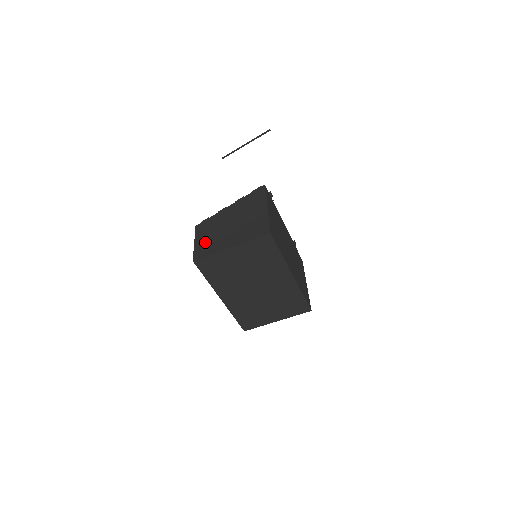
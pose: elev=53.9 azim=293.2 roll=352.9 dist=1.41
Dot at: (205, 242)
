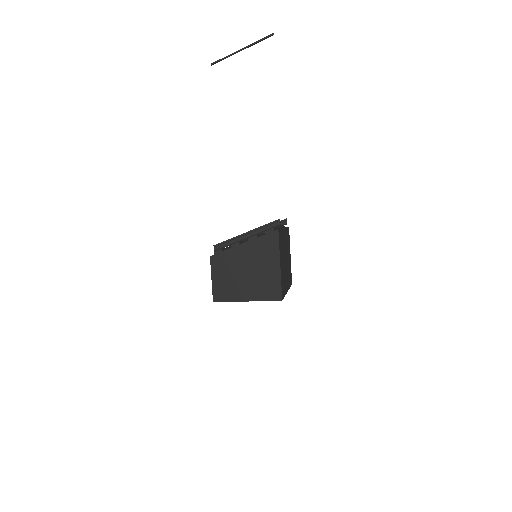
Dot at: (222, 284)
